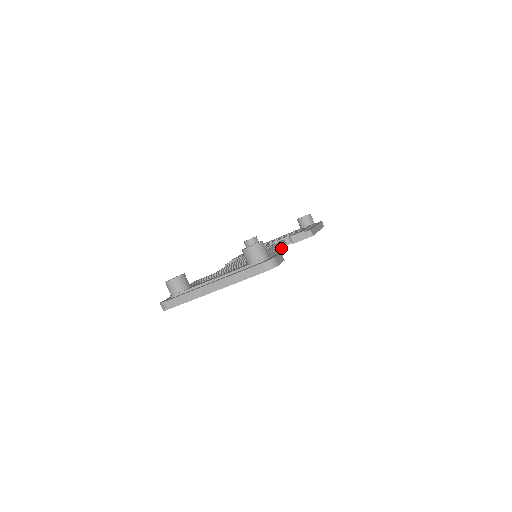
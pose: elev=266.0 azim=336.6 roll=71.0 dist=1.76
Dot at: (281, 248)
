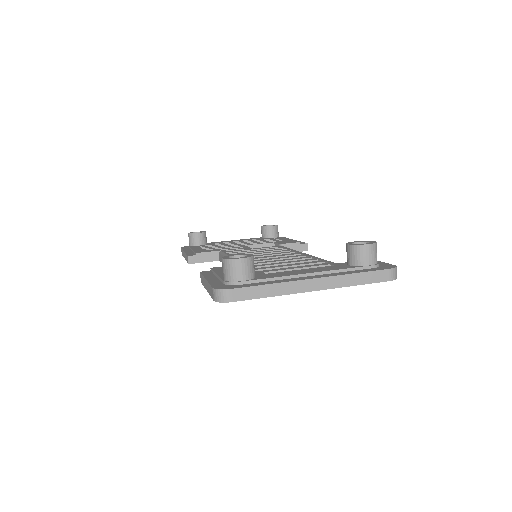
Dot at: occluded
